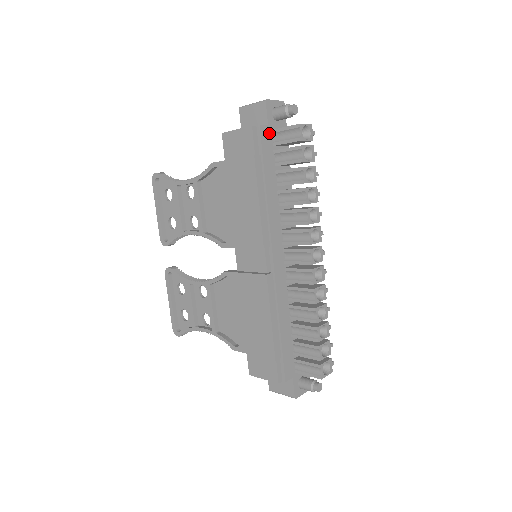
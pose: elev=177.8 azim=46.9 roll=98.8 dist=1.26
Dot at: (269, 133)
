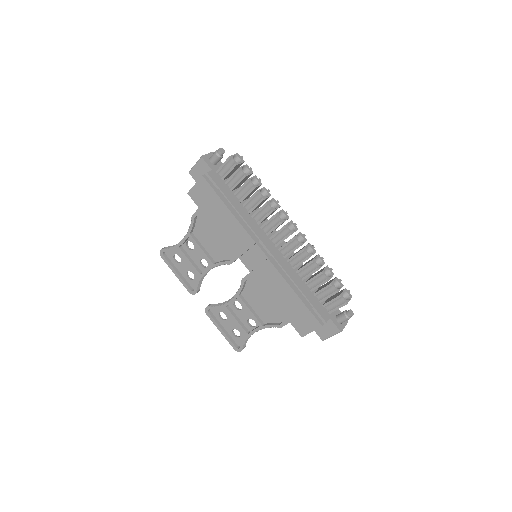
Dot at: (215, 174)
